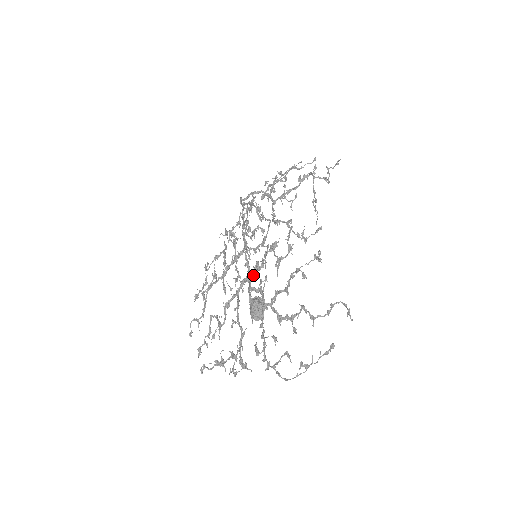
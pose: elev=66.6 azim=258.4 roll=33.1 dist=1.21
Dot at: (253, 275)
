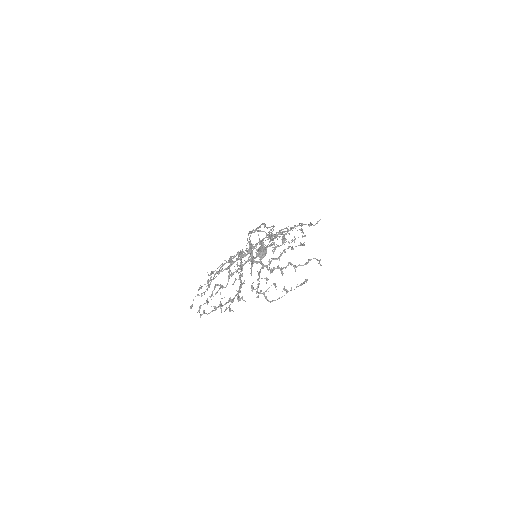
Dot at: occluded
